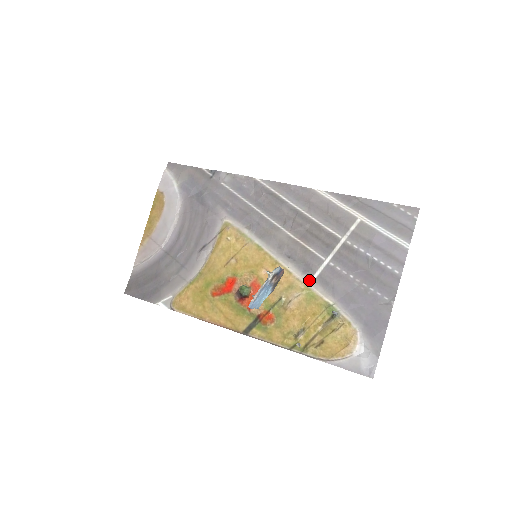
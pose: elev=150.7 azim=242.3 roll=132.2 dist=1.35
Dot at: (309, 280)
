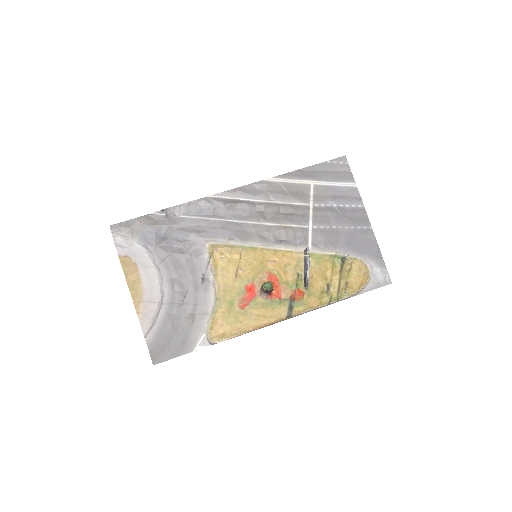
Dot at: occluded
